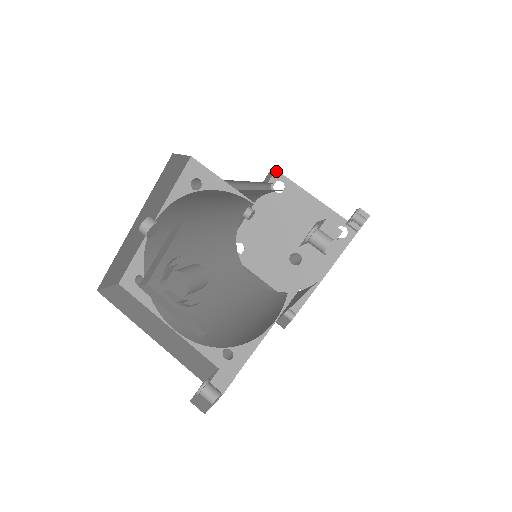
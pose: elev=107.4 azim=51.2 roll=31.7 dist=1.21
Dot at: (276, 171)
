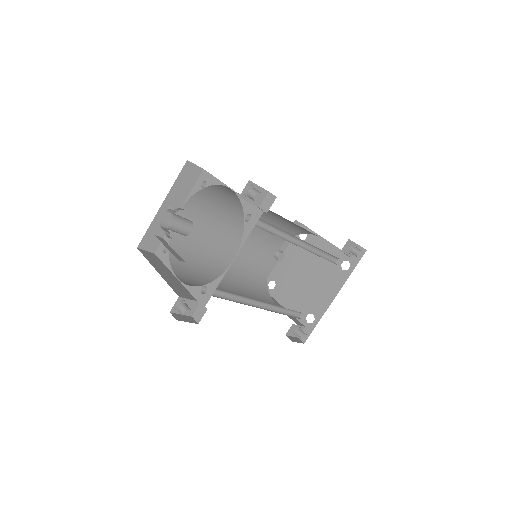
Dot at: (302, 224)
